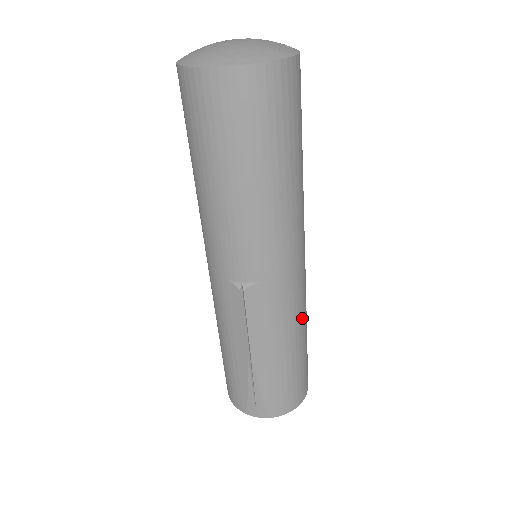
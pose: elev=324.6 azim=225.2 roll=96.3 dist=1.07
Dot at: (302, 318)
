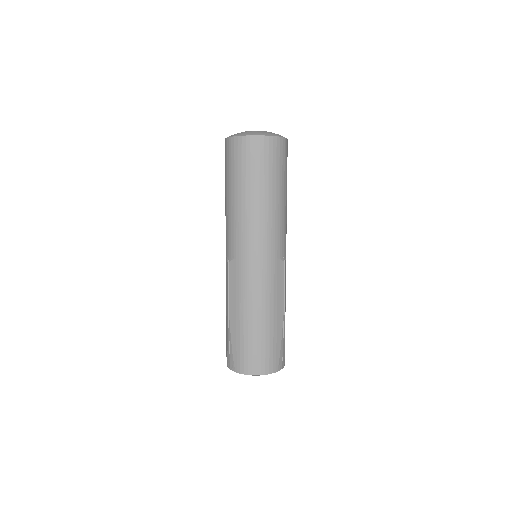
Dot at: (266, 301)
